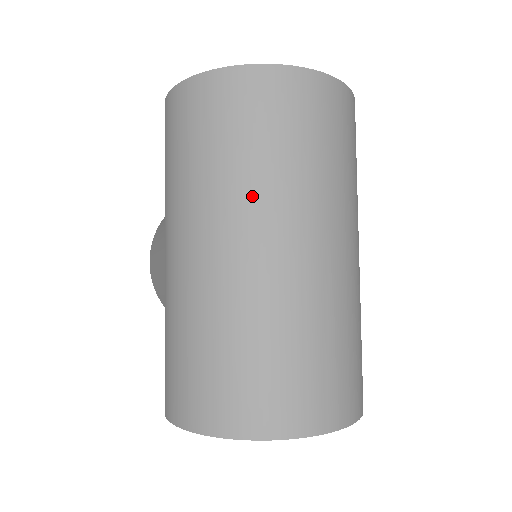
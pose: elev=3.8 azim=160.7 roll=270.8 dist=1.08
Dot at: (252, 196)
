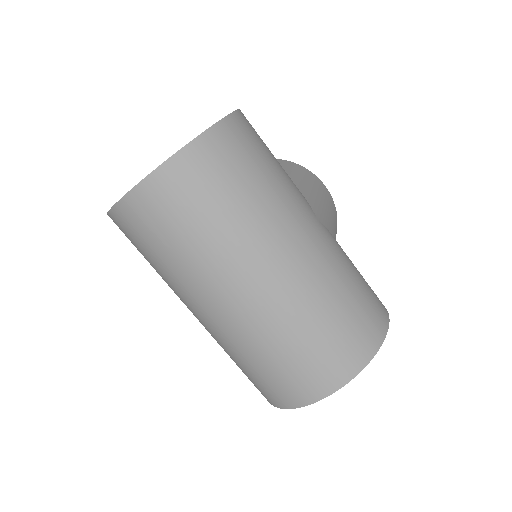
Dot at: (184, 284)
